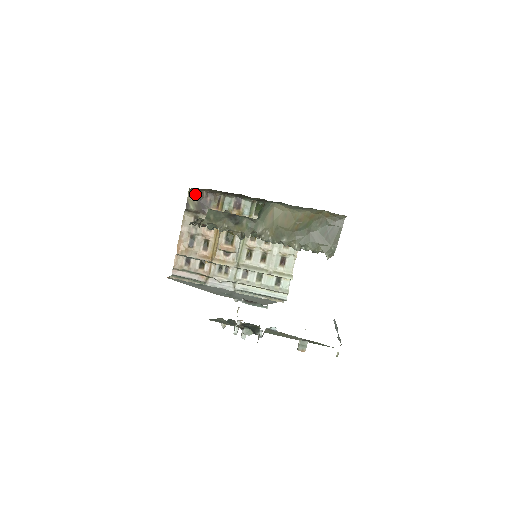
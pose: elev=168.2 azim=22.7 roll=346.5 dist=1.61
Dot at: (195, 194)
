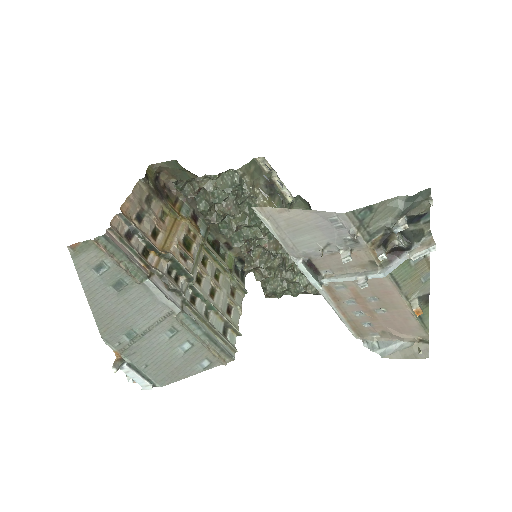
Dot at: (154, 175)
